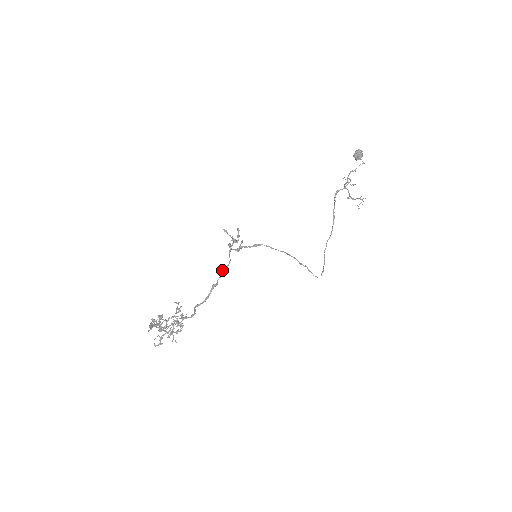
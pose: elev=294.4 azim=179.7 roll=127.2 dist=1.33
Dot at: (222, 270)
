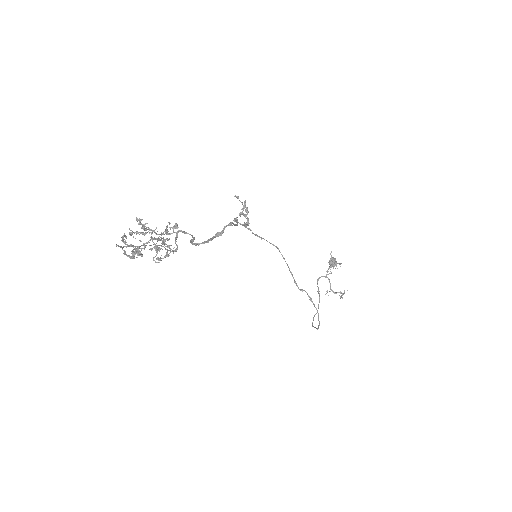
Dot at: (231, 222)
